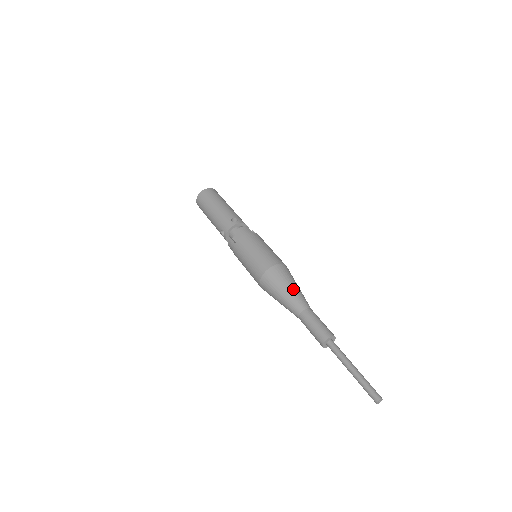
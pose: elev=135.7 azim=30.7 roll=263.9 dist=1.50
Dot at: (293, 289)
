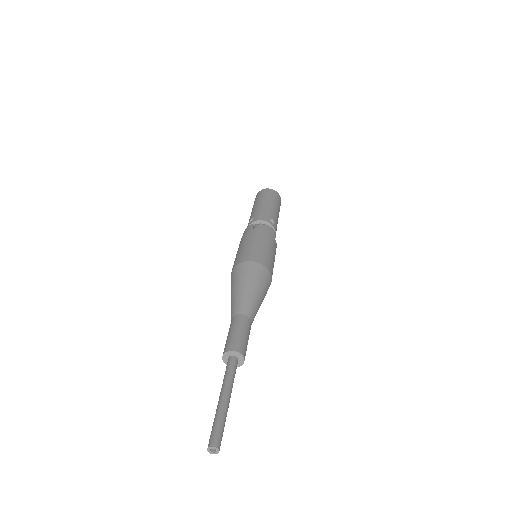
Dot at: (257, 294)
